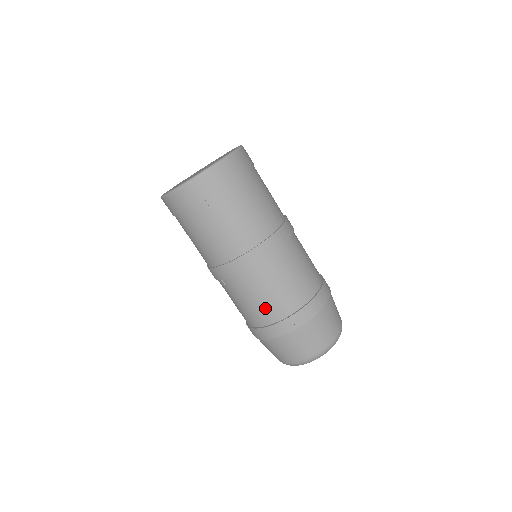
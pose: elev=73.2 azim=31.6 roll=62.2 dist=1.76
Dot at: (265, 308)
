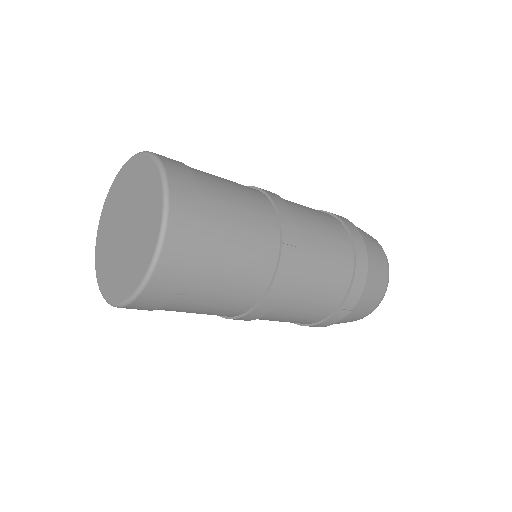
Dot at: (308, 317)
